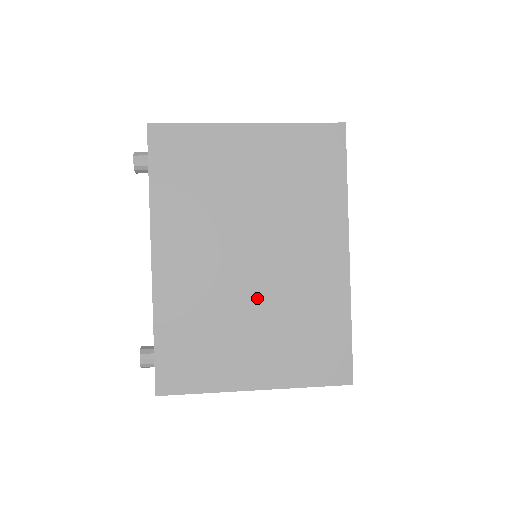
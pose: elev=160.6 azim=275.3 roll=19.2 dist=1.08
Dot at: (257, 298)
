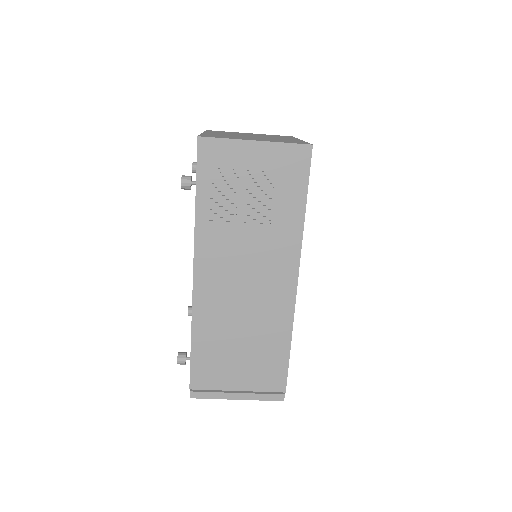
Dot at: occluded
